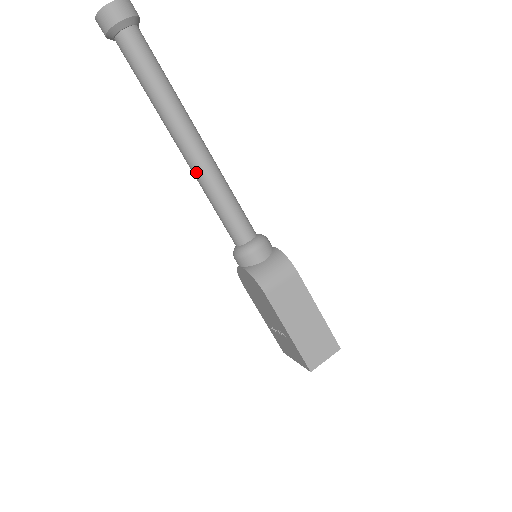
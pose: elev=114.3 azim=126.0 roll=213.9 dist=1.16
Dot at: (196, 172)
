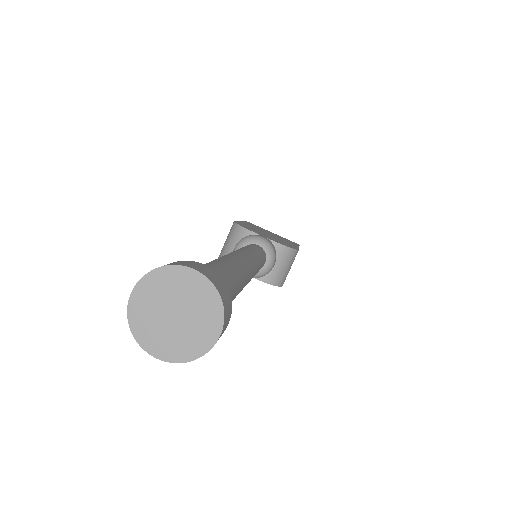
Dot at: occluded
